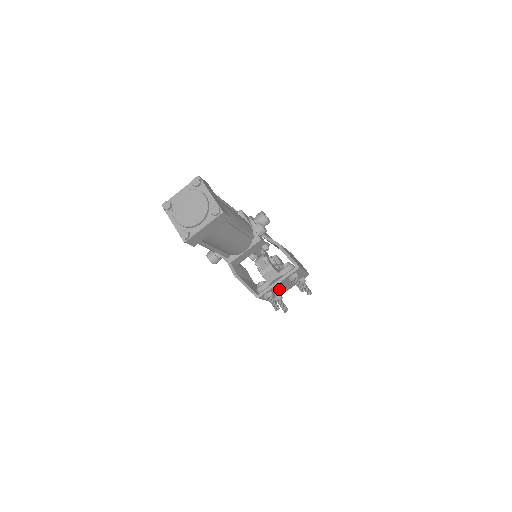
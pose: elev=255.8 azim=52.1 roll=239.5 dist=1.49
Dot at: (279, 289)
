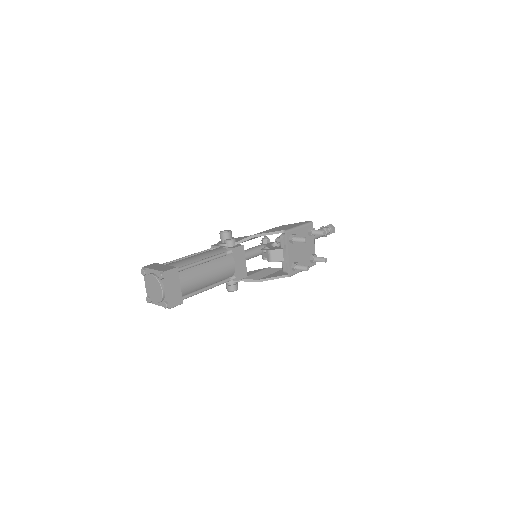
Dot at: (301, 254)
